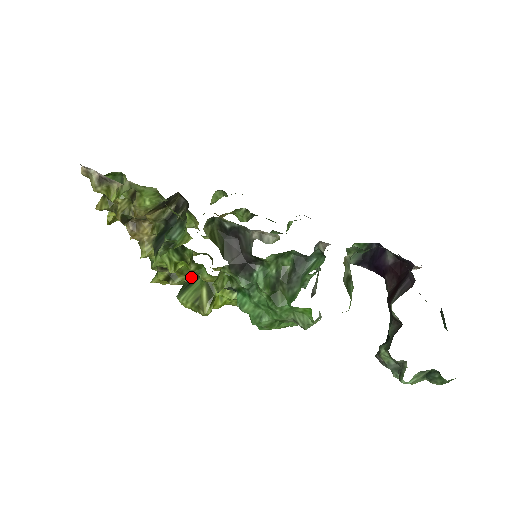
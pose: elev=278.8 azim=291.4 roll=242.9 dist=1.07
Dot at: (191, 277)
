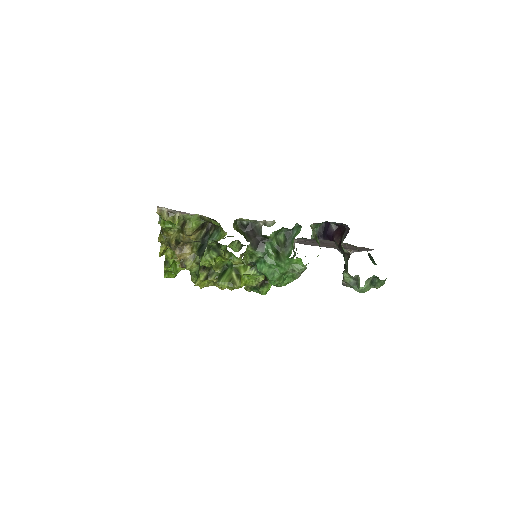
Dot at: (223, 270)
